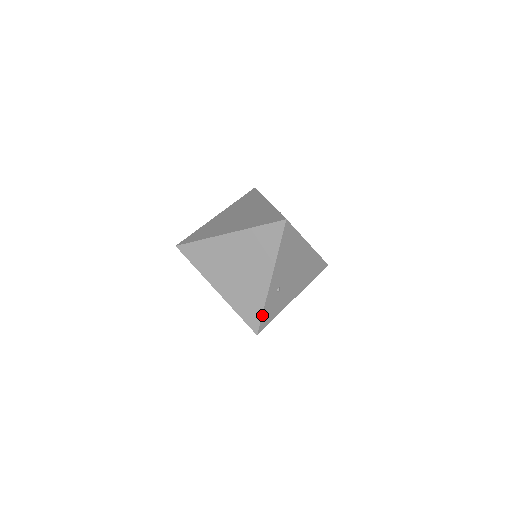
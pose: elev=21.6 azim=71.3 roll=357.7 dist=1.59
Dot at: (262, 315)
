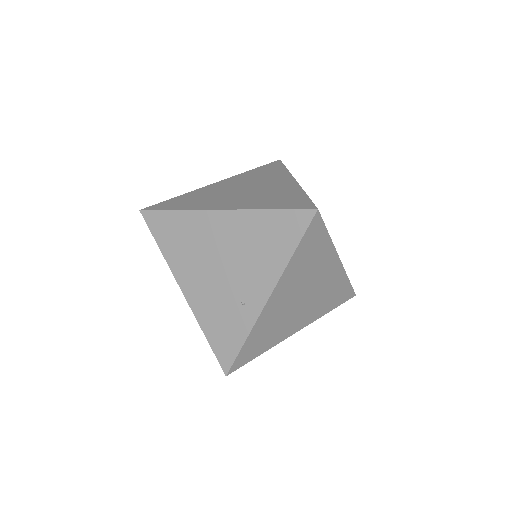
Dot at: (308, 197)
